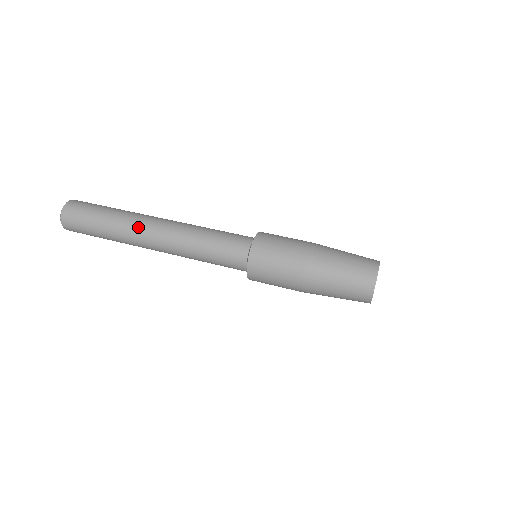
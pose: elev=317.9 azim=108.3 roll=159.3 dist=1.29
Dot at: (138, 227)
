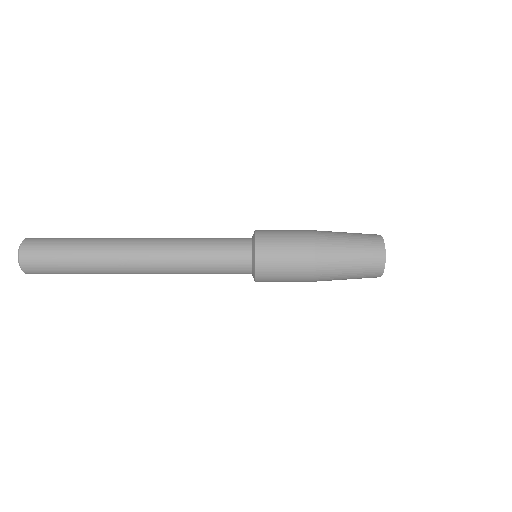
Dot at: occluded
